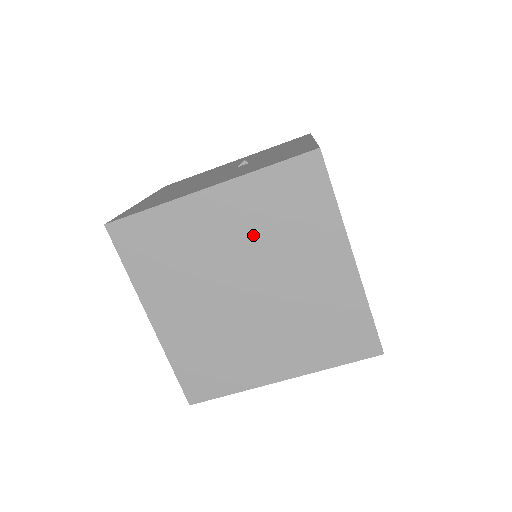
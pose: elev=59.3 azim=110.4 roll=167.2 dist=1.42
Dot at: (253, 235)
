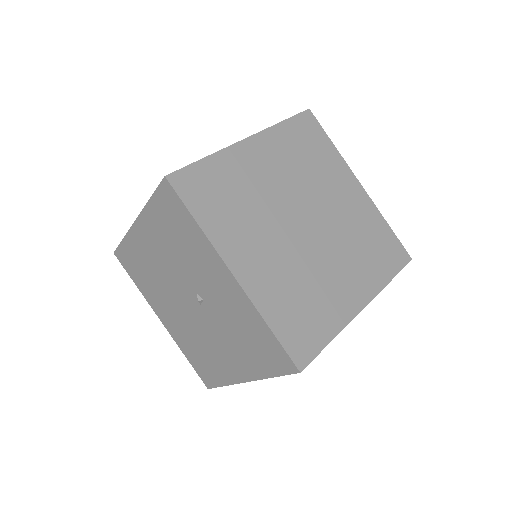
Dot at: occluded
